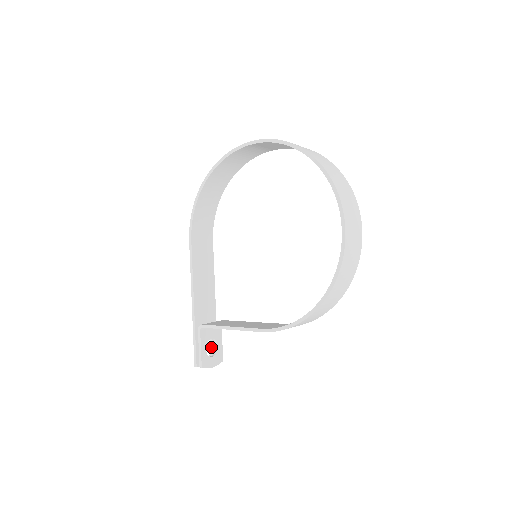
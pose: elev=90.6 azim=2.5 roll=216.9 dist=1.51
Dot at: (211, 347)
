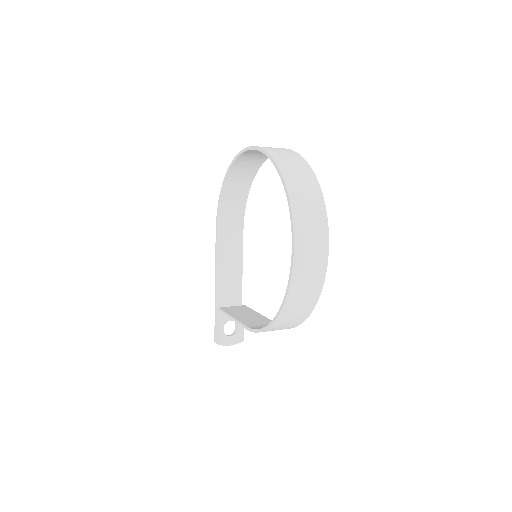
Dot at: (235, 327)
